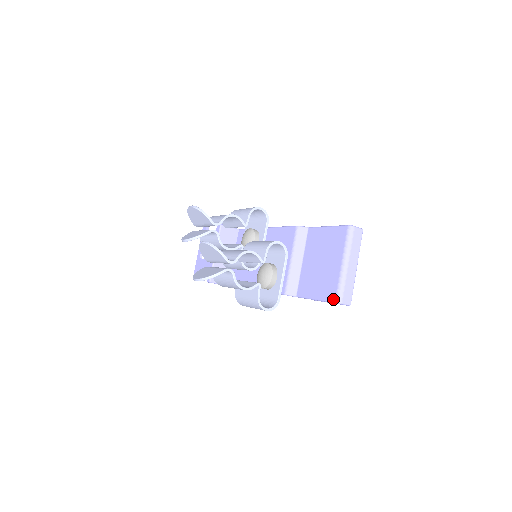
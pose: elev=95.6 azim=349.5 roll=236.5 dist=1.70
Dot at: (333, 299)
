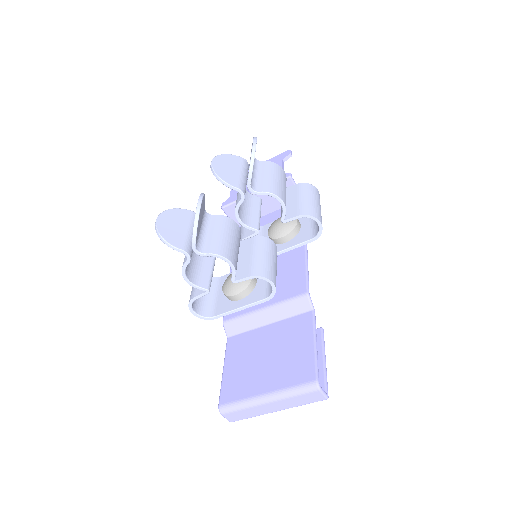
Dot at: (222, 401)
